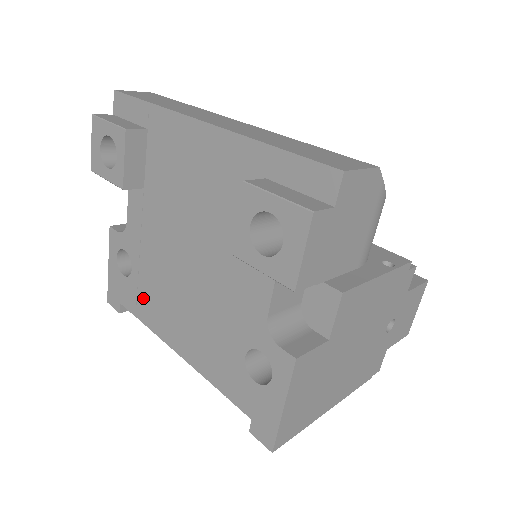
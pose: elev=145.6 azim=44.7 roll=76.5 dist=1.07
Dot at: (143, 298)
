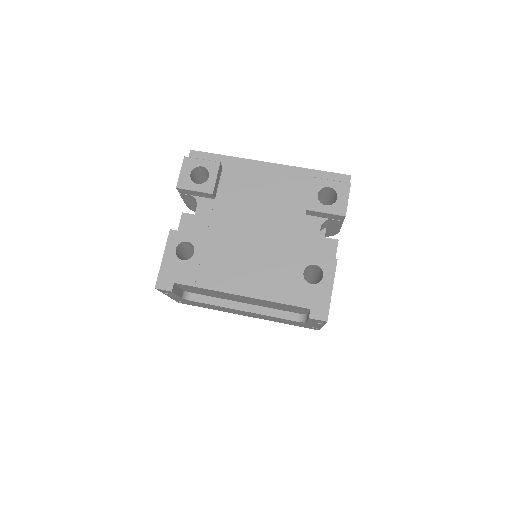
Dot at: (206, 269)
